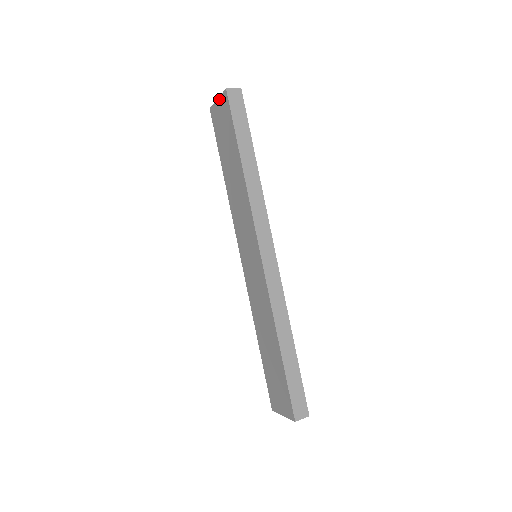
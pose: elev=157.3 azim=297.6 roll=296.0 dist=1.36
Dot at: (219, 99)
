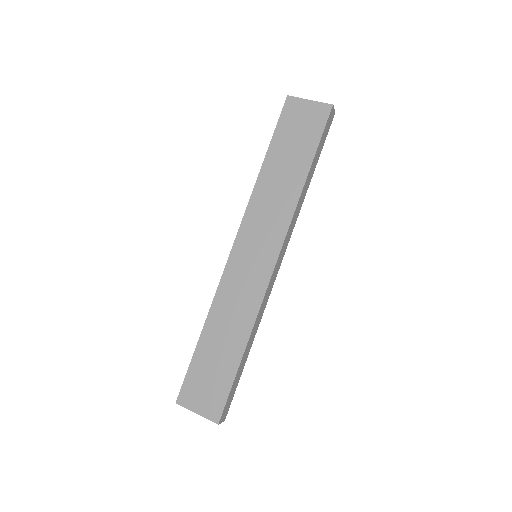
Dot at: (313, 102)
